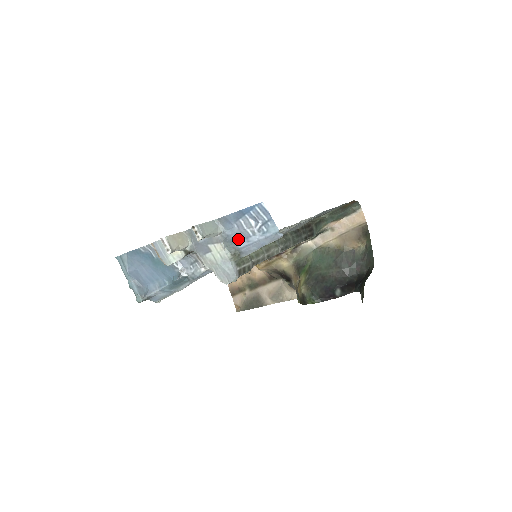
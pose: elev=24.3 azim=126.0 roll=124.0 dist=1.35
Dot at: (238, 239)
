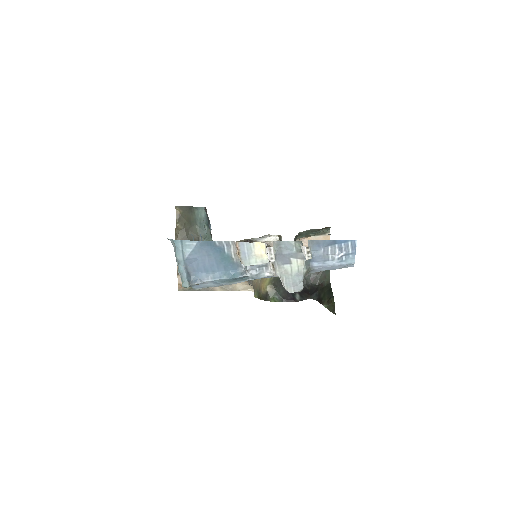
Dot at: (317, 259)
